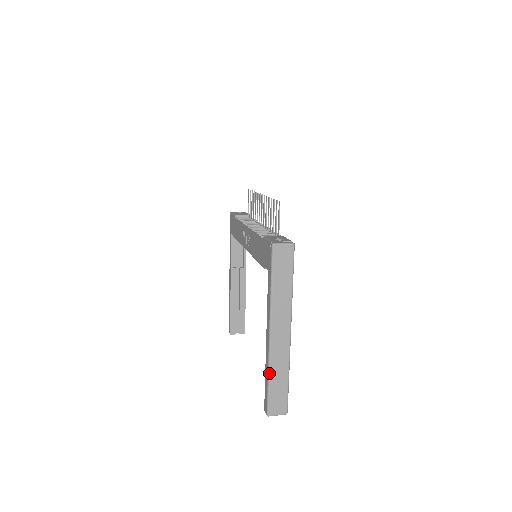
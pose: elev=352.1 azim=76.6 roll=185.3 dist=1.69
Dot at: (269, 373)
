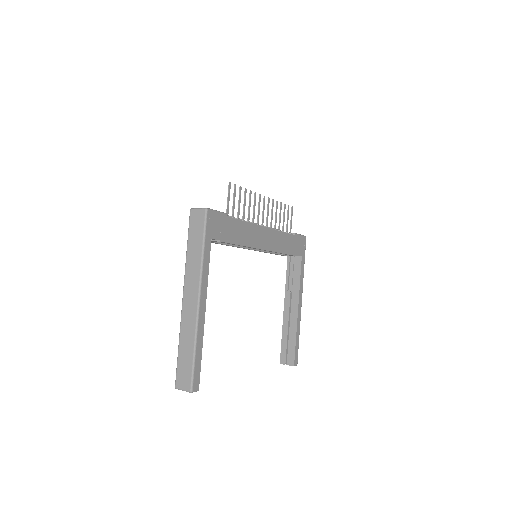
Dot at: (179, 339)
